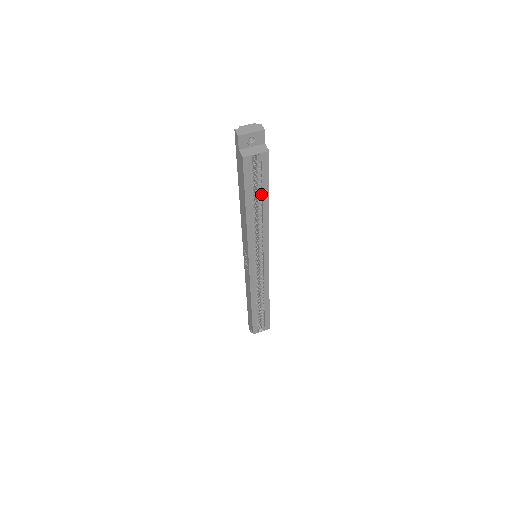
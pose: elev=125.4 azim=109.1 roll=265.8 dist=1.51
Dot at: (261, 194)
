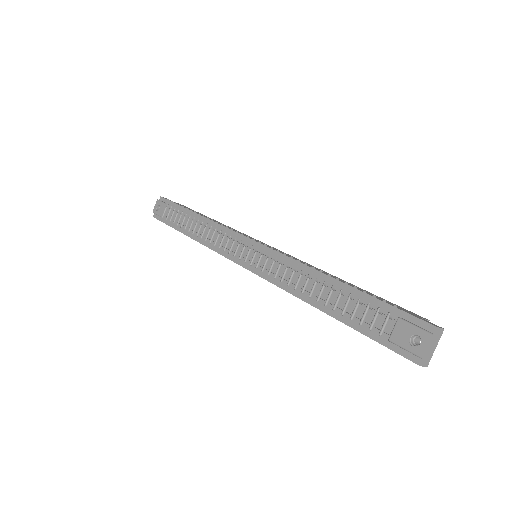
Dot at: occluded
